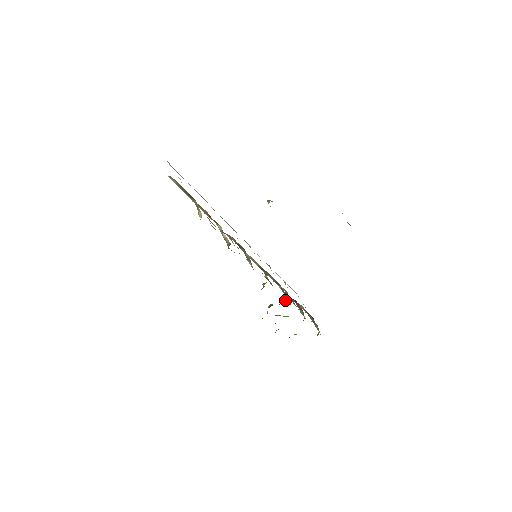
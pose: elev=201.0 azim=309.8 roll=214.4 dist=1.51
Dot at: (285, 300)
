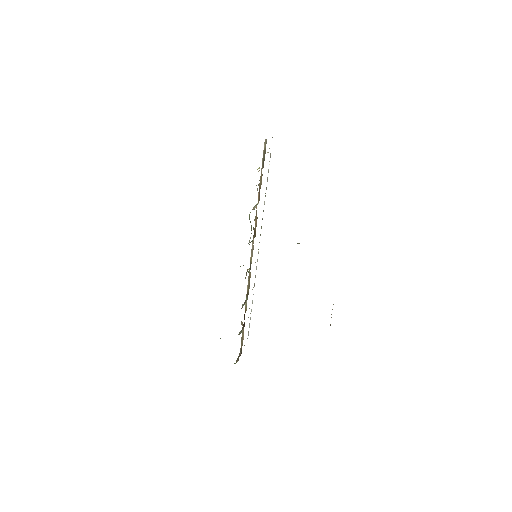
Dot at: occluded
